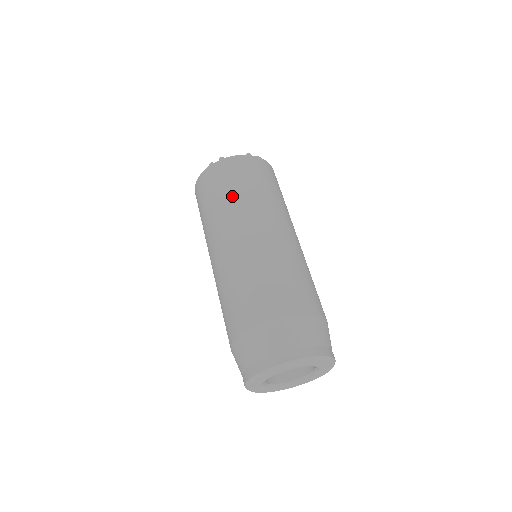
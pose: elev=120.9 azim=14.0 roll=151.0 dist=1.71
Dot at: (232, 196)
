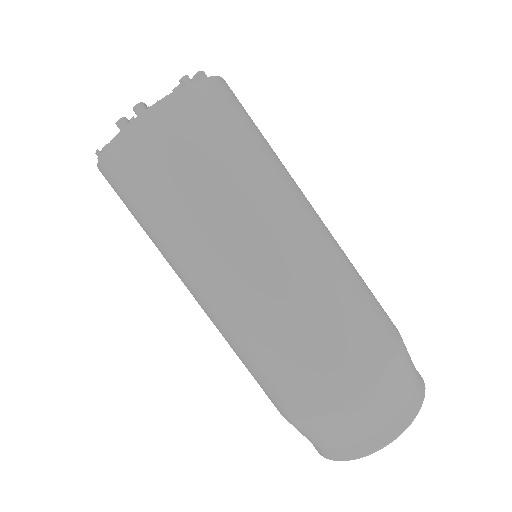
Dot at: (202, 194)
